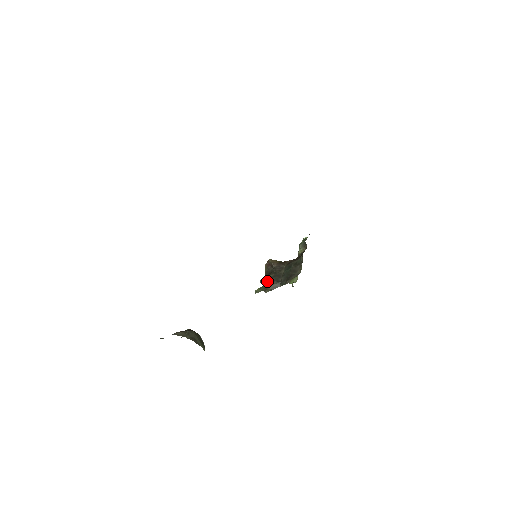
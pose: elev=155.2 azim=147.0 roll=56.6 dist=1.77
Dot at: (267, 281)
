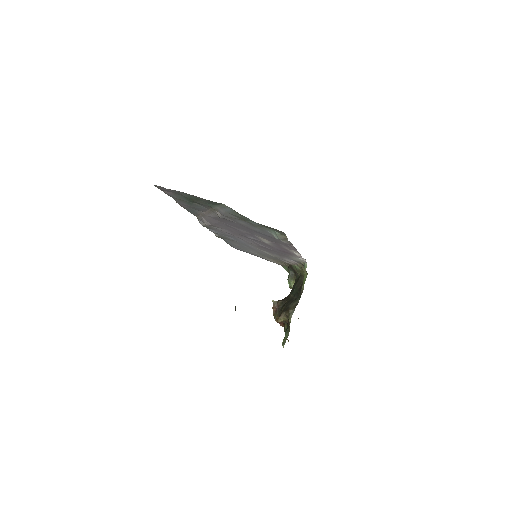
Dot at: (284, 309)
